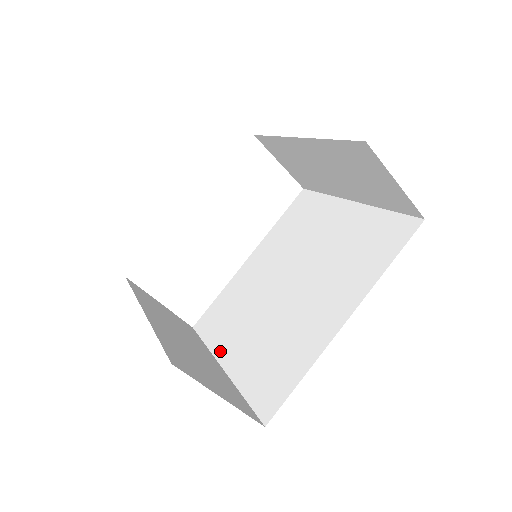
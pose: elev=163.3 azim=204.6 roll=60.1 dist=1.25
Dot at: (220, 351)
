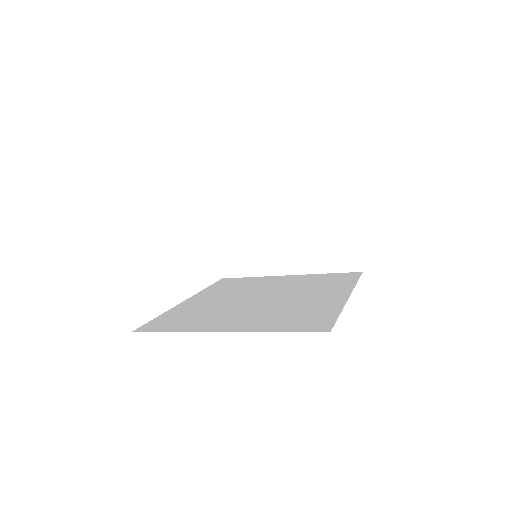
Dot at: (207, 328)
